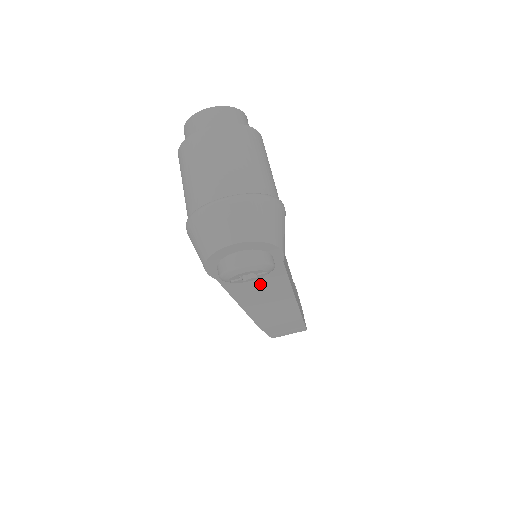
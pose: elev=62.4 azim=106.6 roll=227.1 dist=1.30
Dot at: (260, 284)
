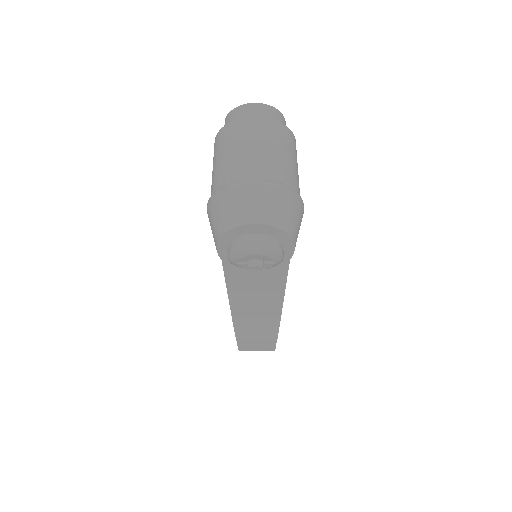
Dot at: (258, 279)
